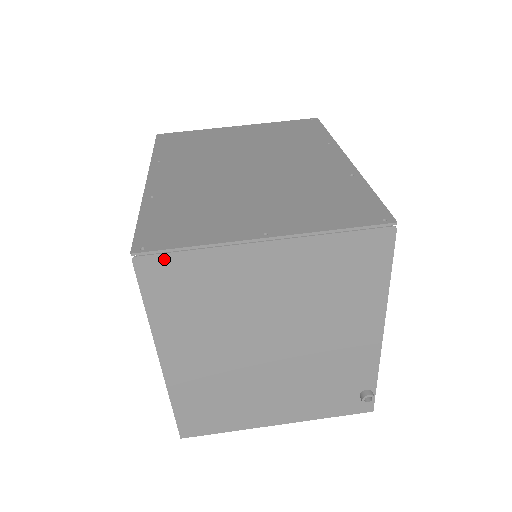
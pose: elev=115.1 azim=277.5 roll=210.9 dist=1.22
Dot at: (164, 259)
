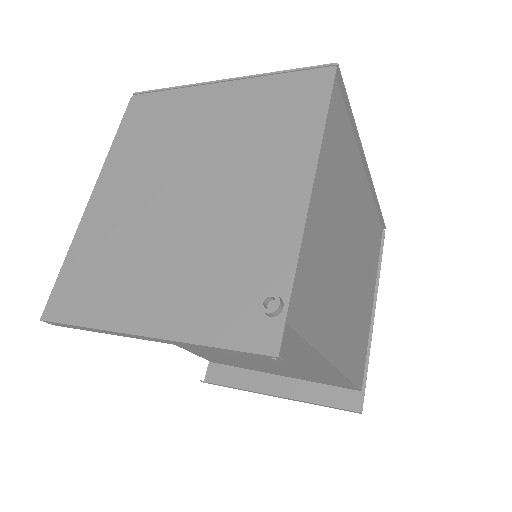
Dot at: (150, 97)
